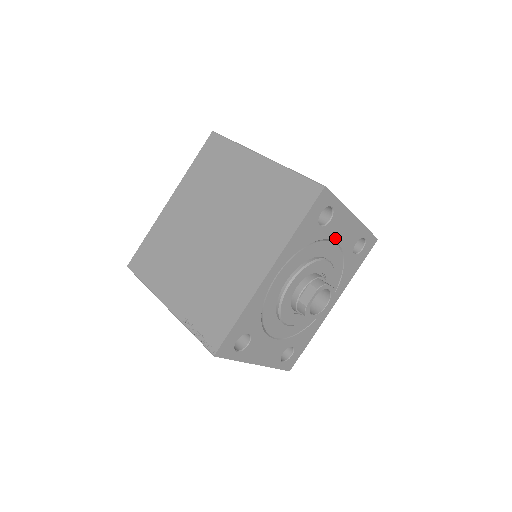
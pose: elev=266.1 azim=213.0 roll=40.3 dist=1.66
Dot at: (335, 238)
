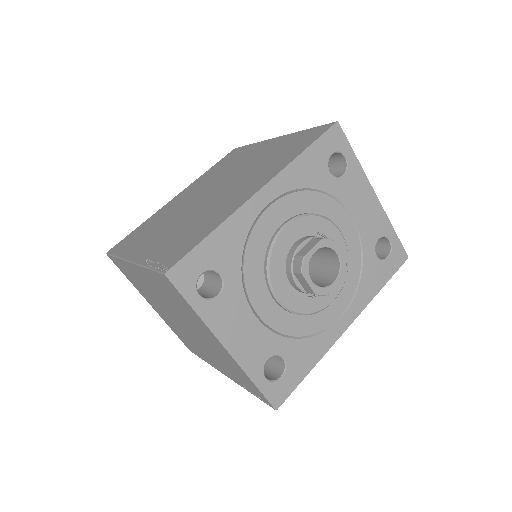
Dot at: (350, 208)
